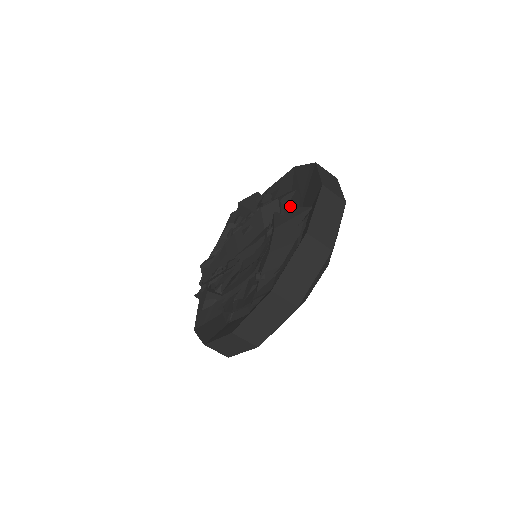
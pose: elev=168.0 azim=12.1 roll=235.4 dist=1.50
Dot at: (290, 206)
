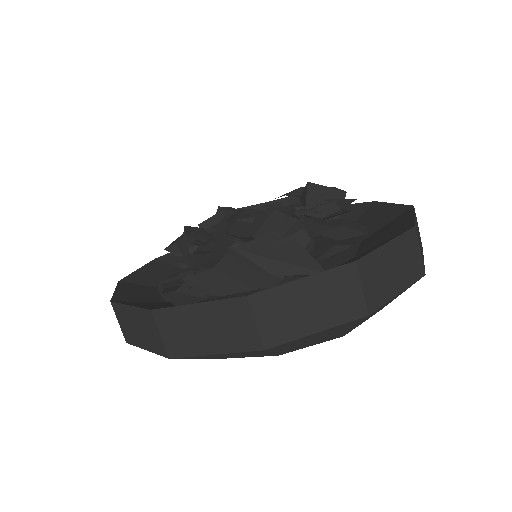
Dot at: (332, 244)
